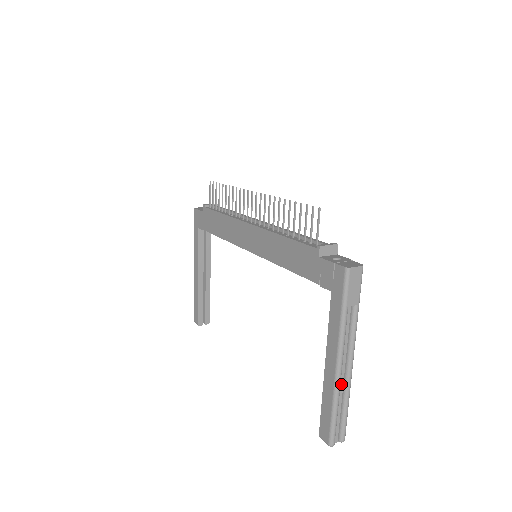
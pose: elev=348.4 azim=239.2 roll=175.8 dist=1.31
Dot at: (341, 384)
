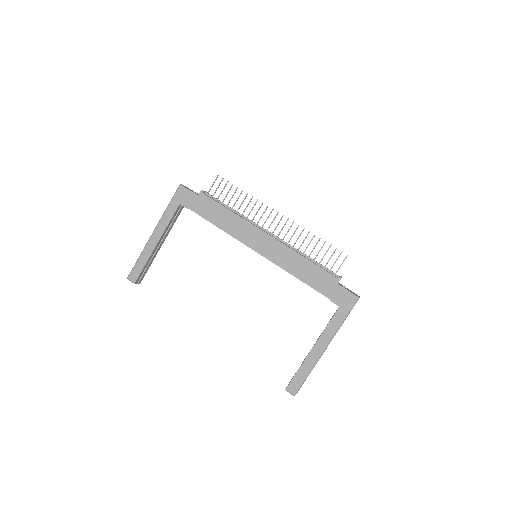
Dot at: occluded
